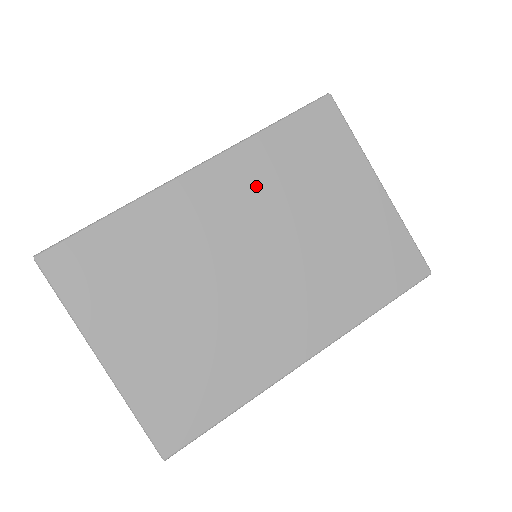
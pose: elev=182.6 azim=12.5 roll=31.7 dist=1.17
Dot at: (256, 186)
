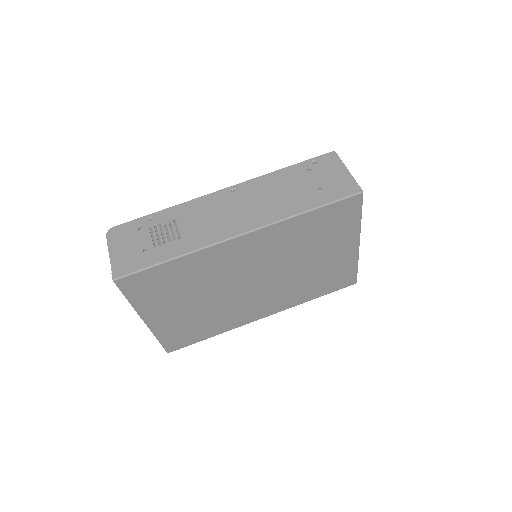
Dot at: (279, 245)
